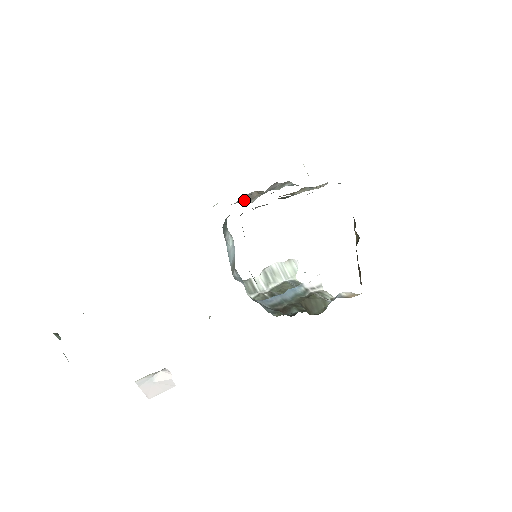
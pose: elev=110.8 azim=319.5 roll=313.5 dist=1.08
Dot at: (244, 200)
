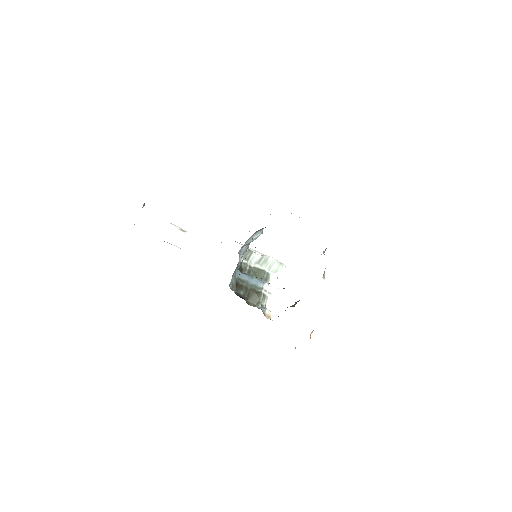
Dot at: occluded
